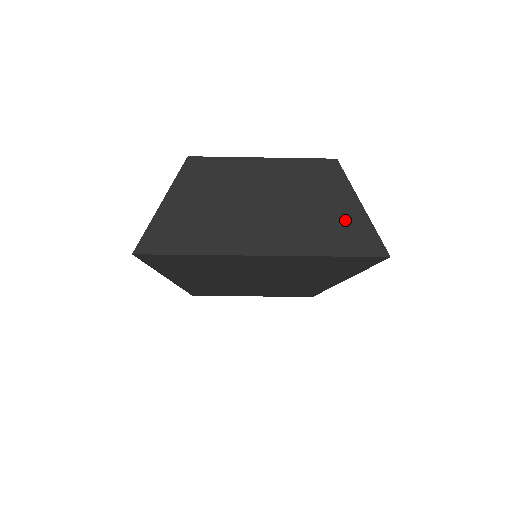
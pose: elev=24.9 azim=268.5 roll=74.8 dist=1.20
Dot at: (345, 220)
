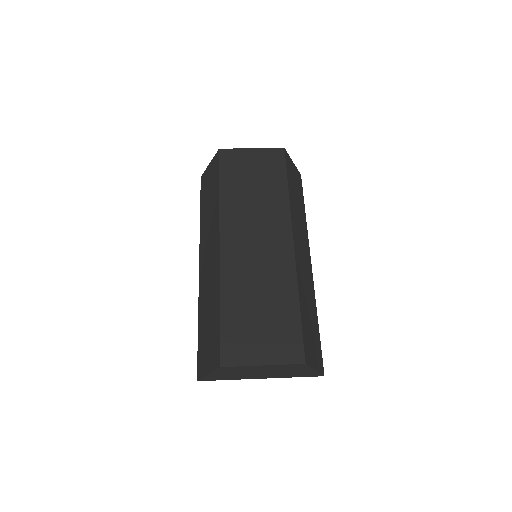
Dot at: (305, 373)
